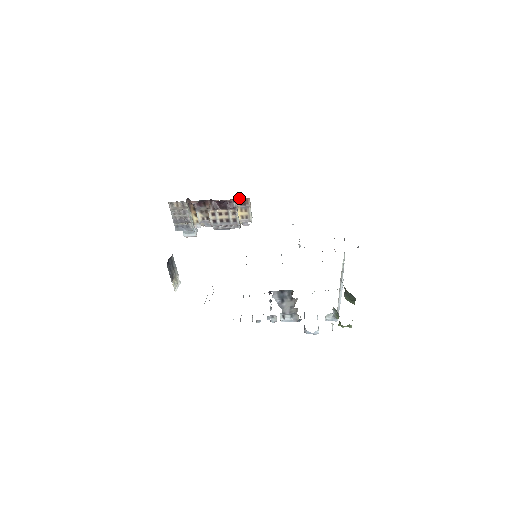
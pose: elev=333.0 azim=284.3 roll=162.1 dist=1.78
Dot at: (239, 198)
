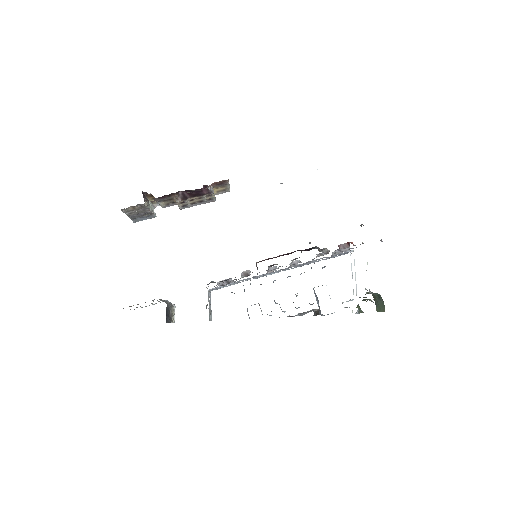
Dot at: (215, 182)
